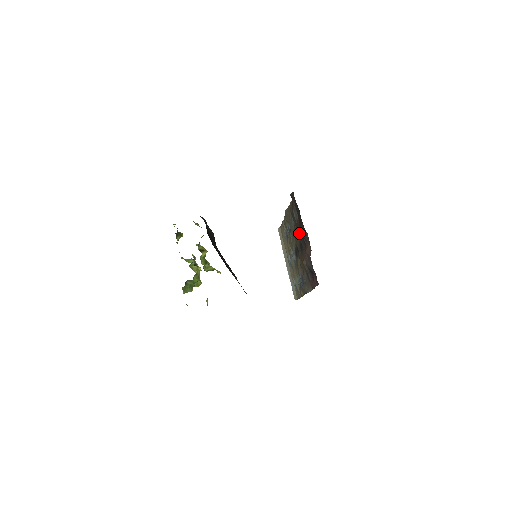
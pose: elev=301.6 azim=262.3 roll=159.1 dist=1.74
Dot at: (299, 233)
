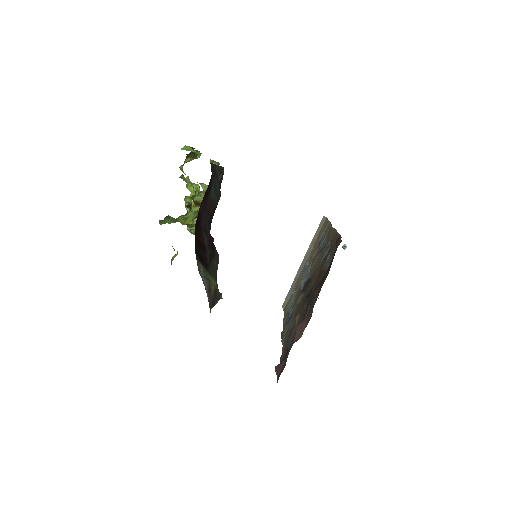
Dot at: (316, 284)
